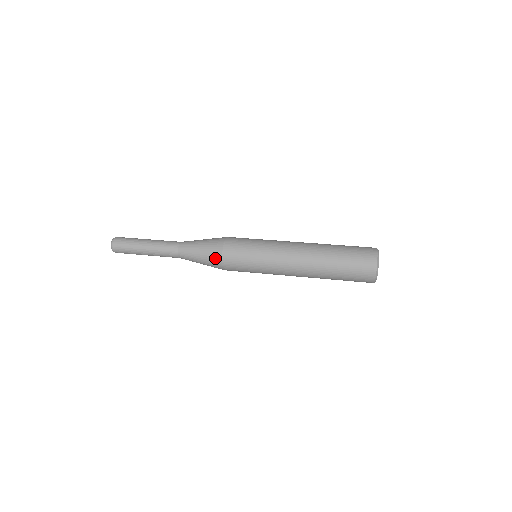
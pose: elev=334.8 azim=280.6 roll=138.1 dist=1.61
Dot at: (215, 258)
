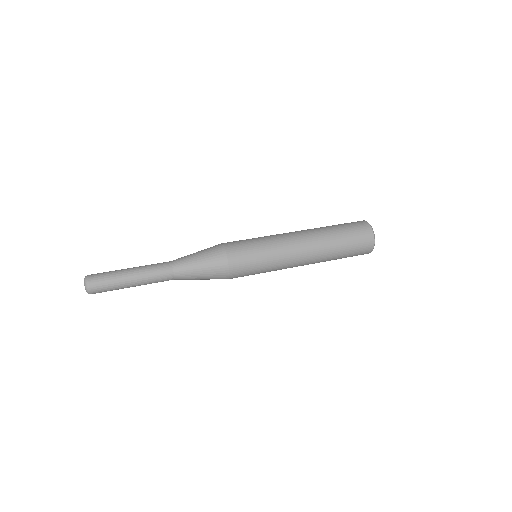
Dot at: occluded
